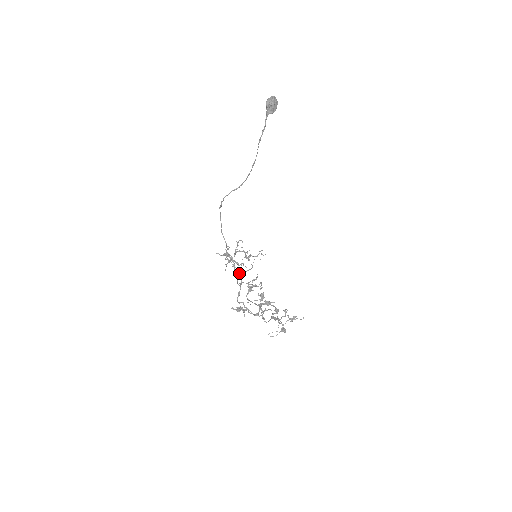
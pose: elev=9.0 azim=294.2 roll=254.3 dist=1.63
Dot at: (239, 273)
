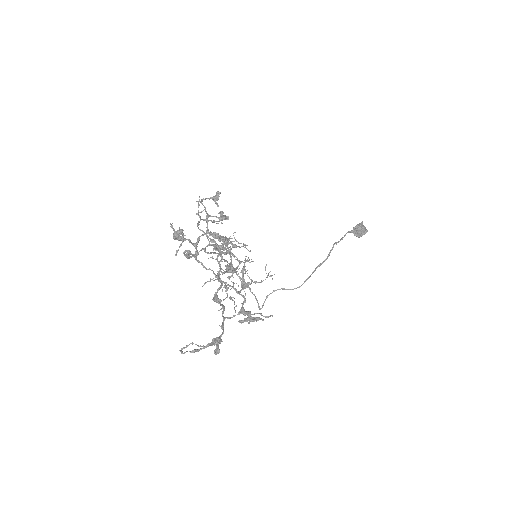
Dot at: (218, 245)
